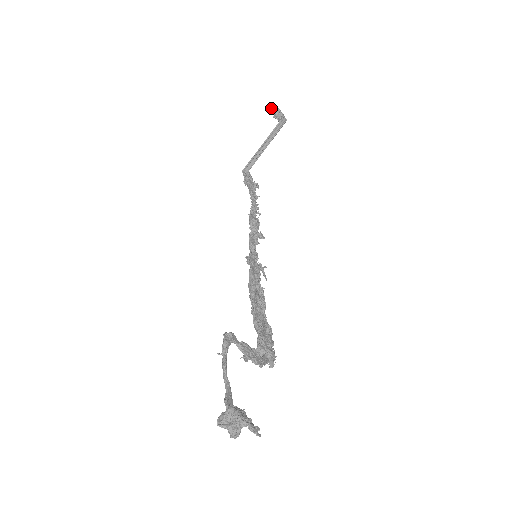
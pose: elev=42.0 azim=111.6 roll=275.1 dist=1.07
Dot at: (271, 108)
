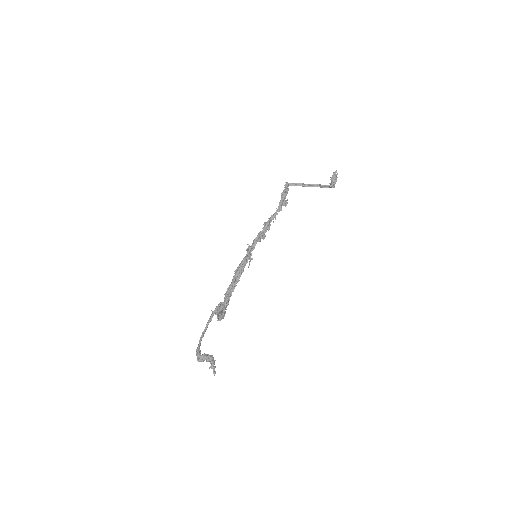
Dot at: (335, 172)
